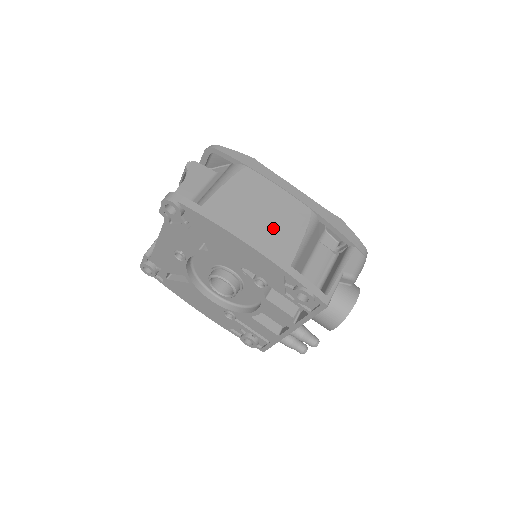
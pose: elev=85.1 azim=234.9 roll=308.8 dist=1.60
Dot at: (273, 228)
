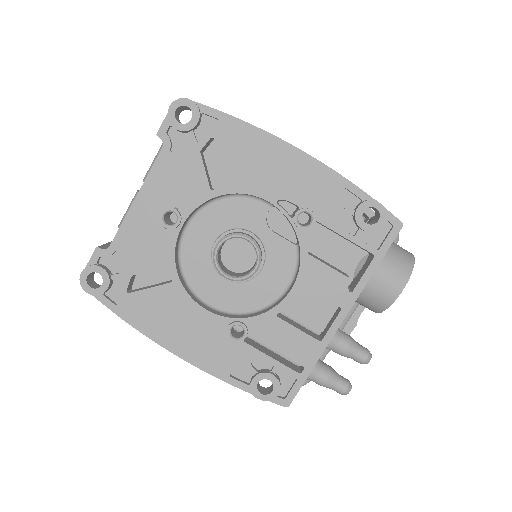
Dot at: occluded
